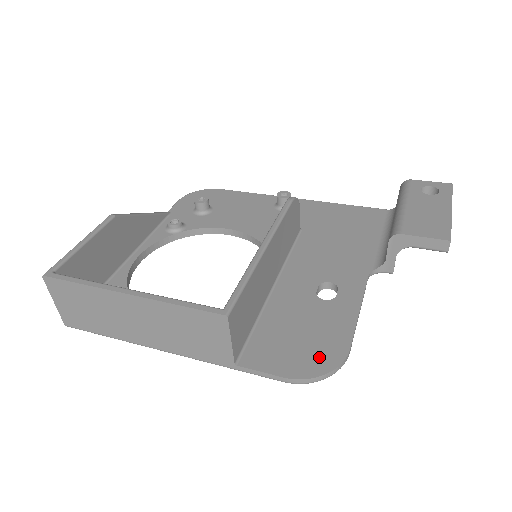
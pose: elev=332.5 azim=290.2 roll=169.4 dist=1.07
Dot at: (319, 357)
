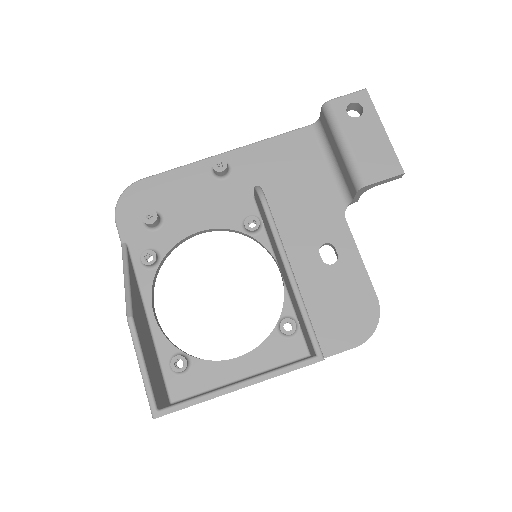
Dot at: (364, 317)
